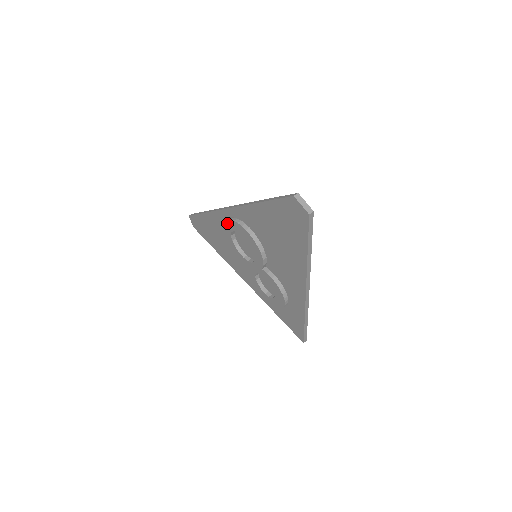
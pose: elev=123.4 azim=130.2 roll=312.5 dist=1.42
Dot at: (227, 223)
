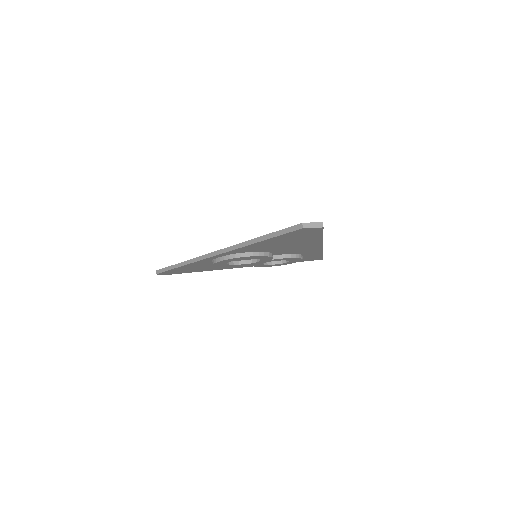
Dot at: (220, 262)
